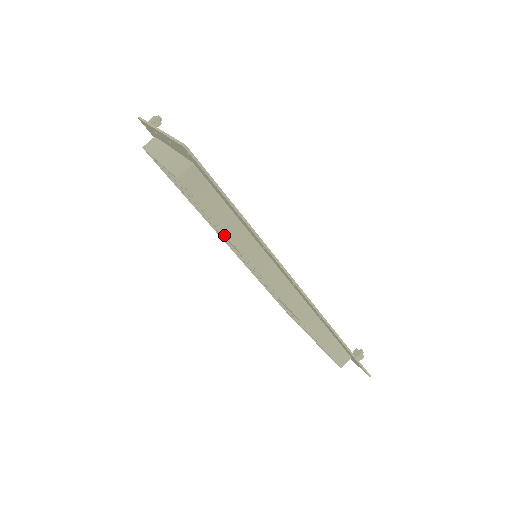
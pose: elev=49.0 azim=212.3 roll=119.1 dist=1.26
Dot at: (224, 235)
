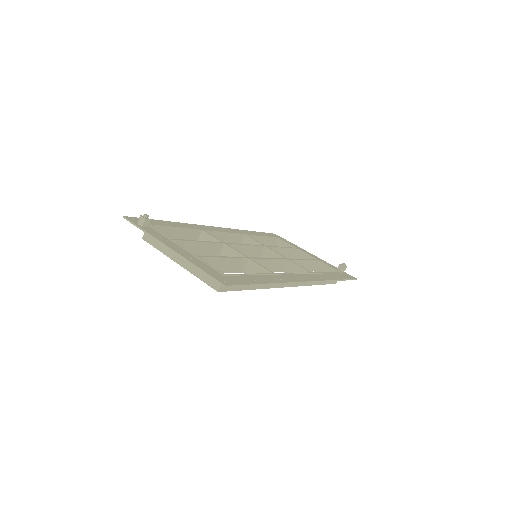
Dot at: (240, 272)
